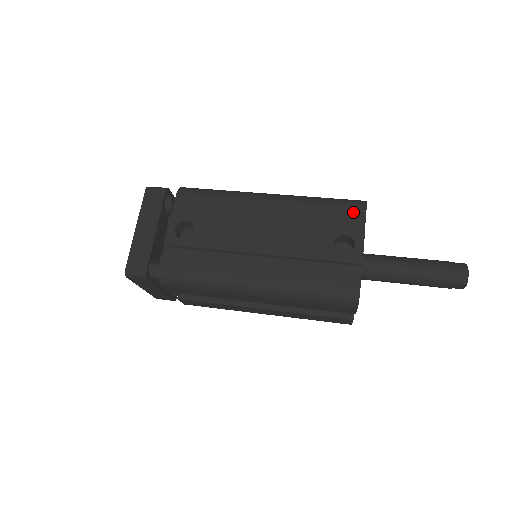
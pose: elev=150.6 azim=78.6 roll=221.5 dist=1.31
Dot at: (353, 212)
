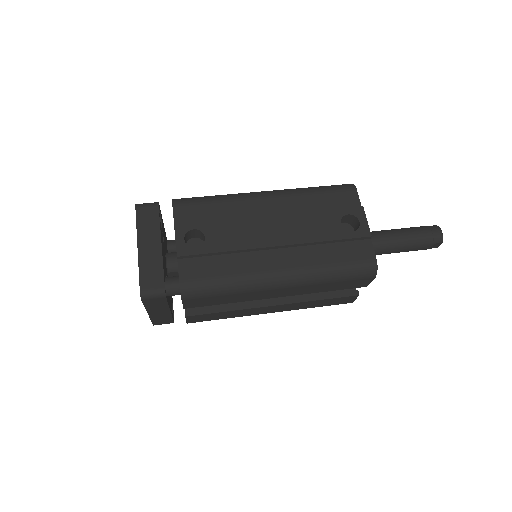
Dot at: (347, 194)
